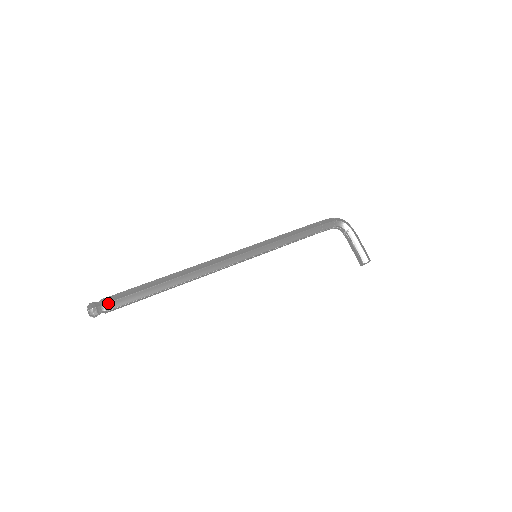
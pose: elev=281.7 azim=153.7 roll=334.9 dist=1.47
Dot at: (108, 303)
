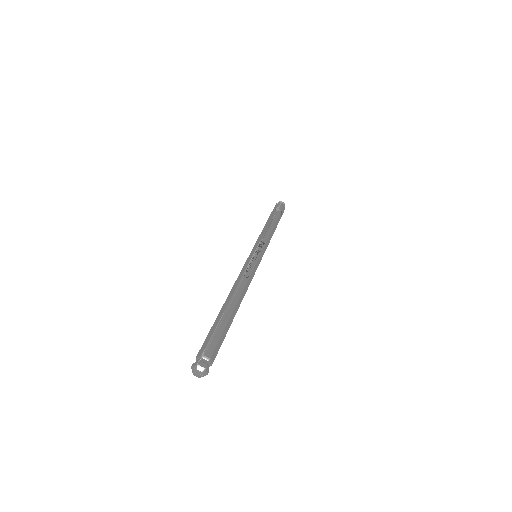
Dot at: occluded
